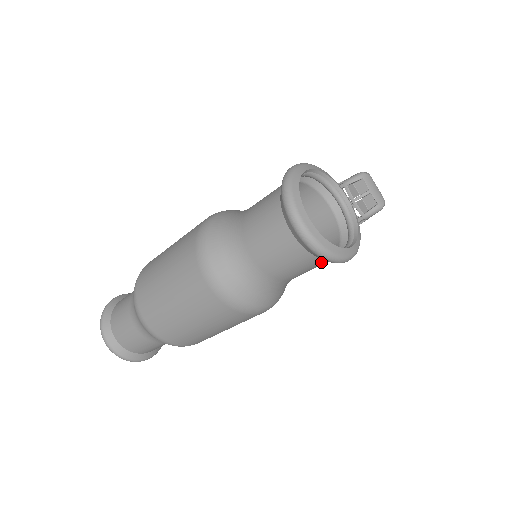
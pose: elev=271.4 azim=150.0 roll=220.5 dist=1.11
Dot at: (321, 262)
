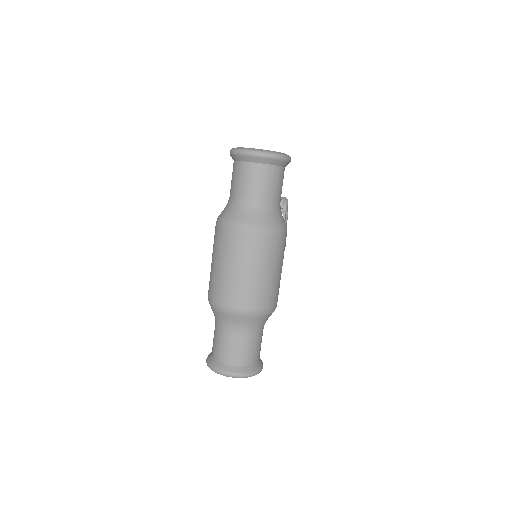
Dot at: (281, 171)
